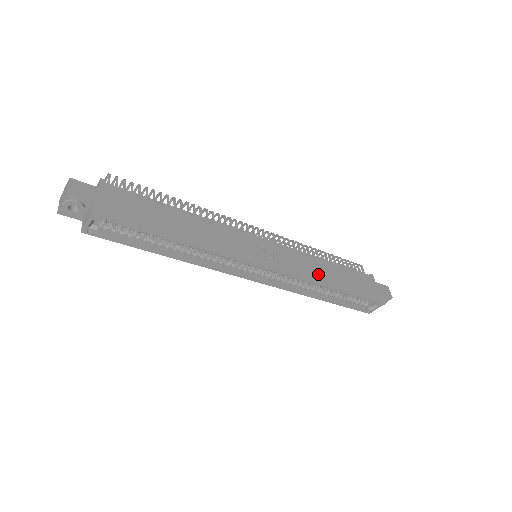
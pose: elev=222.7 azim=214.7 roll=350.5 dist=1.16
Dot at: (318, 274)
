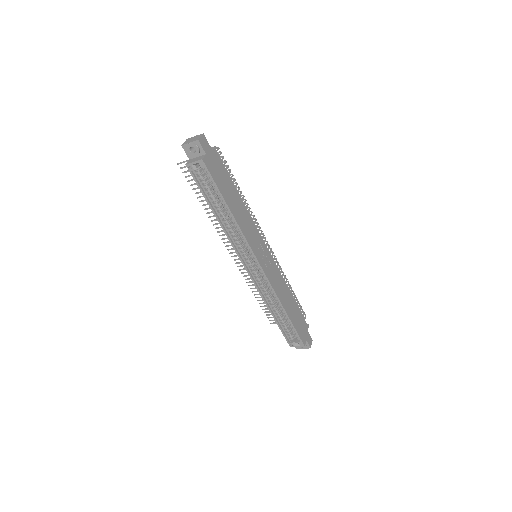
Dot at: (282, 295)
